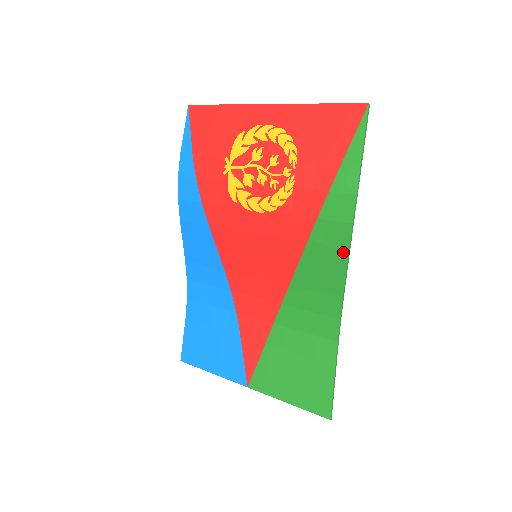
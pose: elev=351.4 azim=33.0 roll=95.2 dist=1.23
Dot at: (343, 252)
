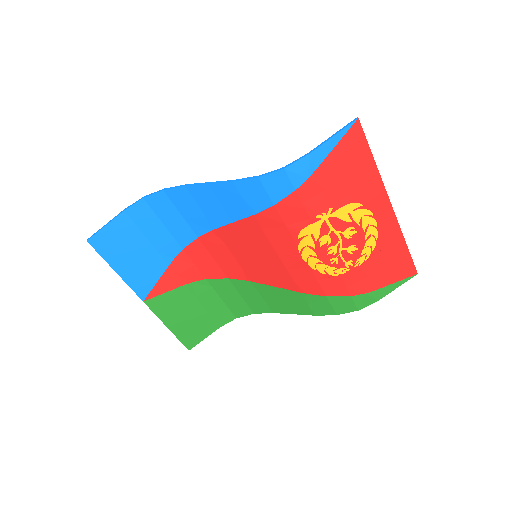
Dot at: (311, 313)
